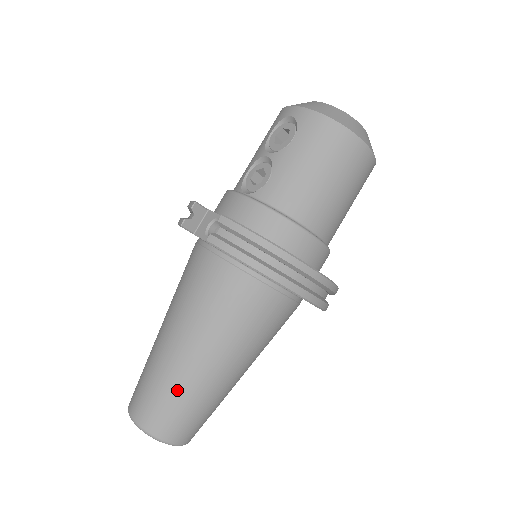
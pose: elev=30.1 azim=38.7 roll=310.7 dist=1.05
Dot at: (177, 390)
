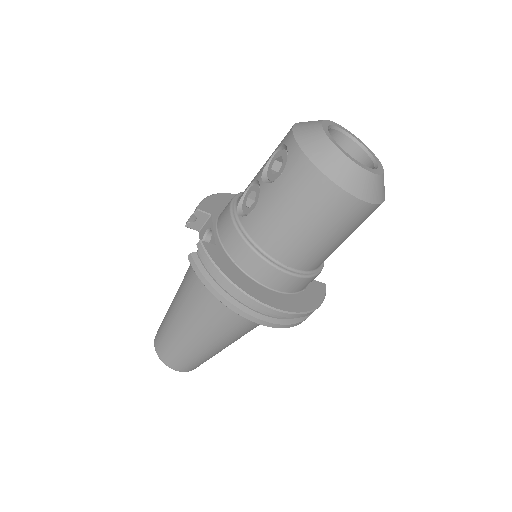
Dot at: (176, 343)
